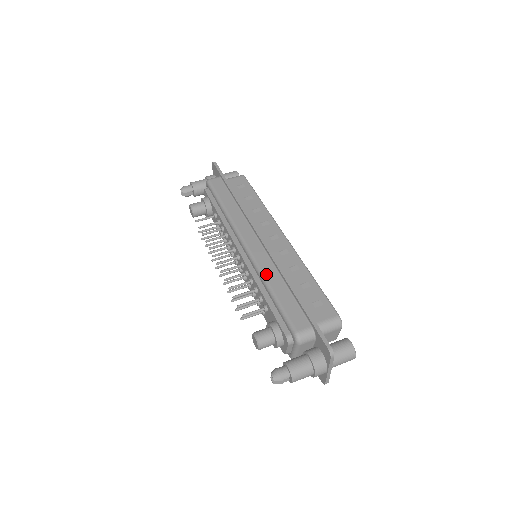
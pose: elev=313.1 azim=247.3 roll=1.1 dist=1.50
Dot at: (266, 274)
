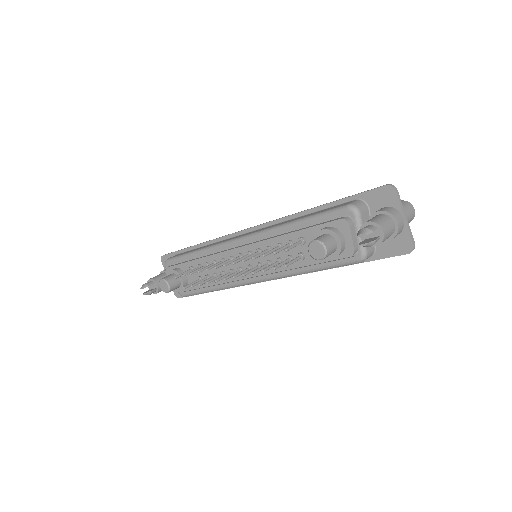
Dot at: (279, 224)
